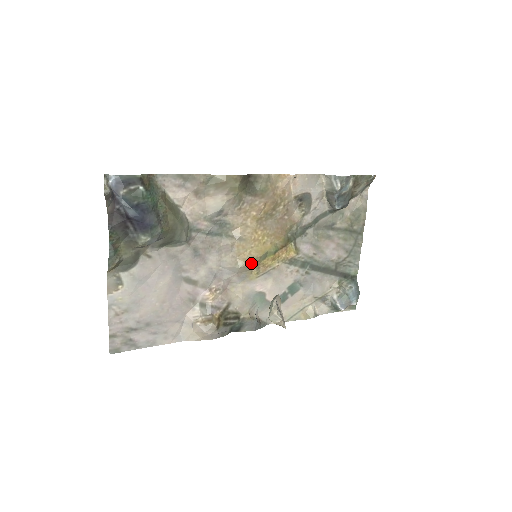
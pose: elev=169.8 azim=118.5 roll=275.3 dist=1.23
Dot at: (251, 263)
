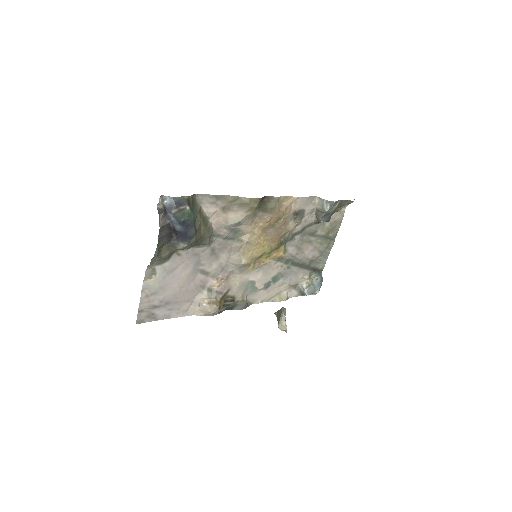
Dot at: (251, 261)
